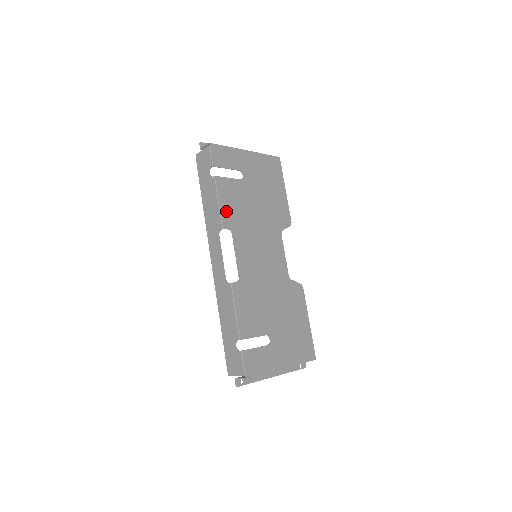
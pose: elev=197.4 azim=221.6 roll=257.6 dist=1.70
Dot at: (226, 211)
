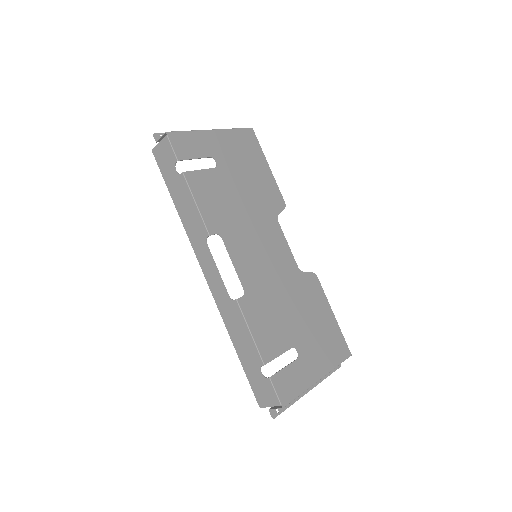
Dot at: (208, 212)
